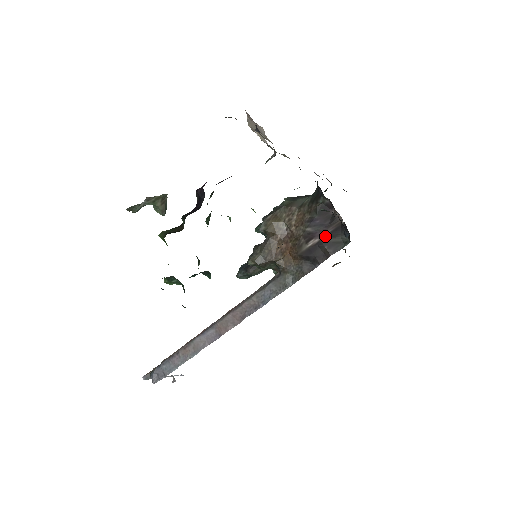
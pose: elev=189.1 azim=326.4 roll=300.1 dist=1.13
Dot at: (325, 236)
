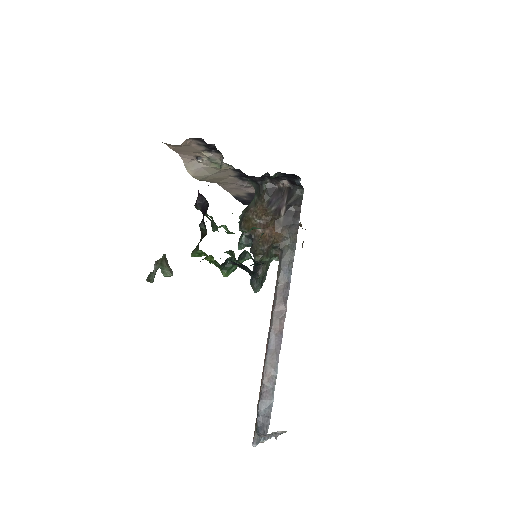
Dot at: (286, 201)
